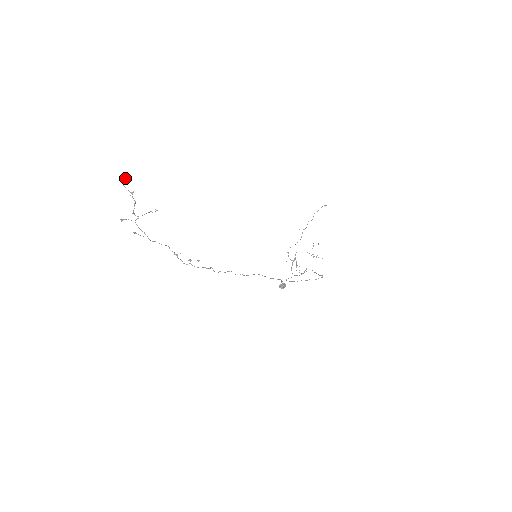
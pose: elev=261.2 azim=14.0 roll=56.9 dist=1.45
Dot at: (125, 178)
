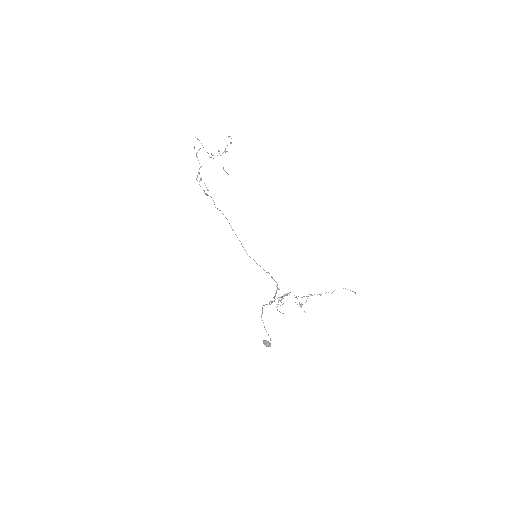
Dot at: (229, 136)
